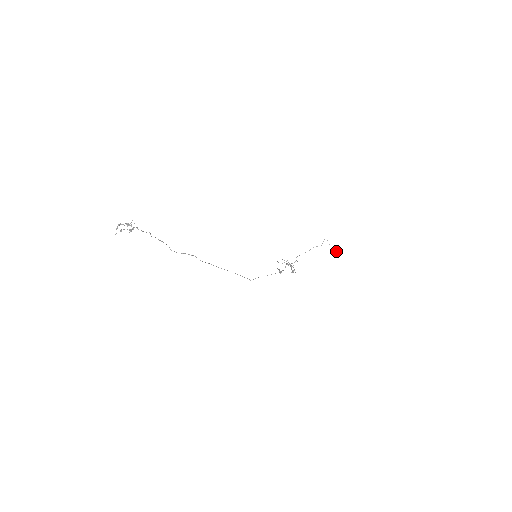
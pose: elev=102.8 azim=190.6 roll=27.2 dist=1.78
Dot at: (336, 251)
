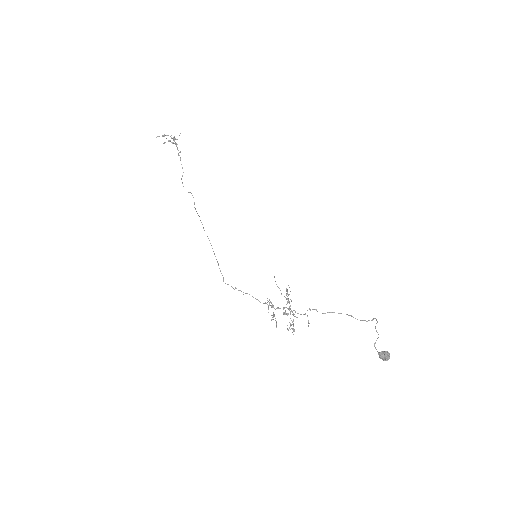
Dot at: (383, 351)
